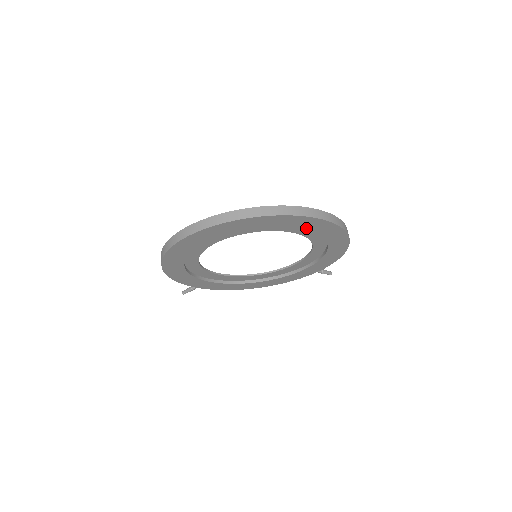
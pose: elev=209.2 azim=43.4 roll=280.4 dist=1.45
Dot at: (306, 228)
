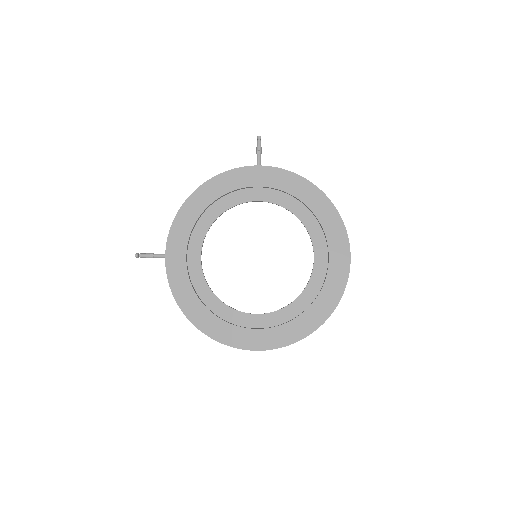
Dot at: occluded
